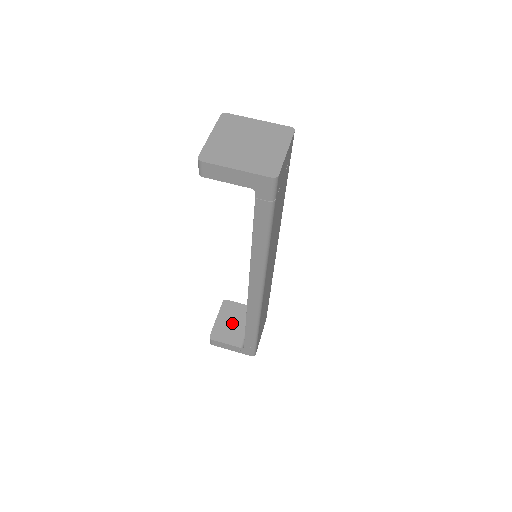
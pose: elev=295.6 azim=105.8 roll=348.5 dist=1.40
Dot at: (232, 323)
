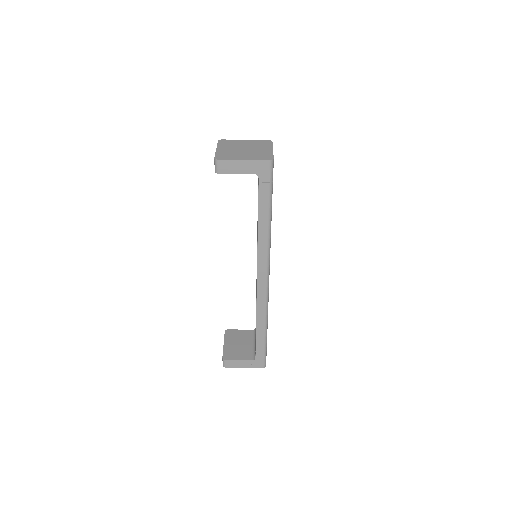
Dot at: (238, 345)
